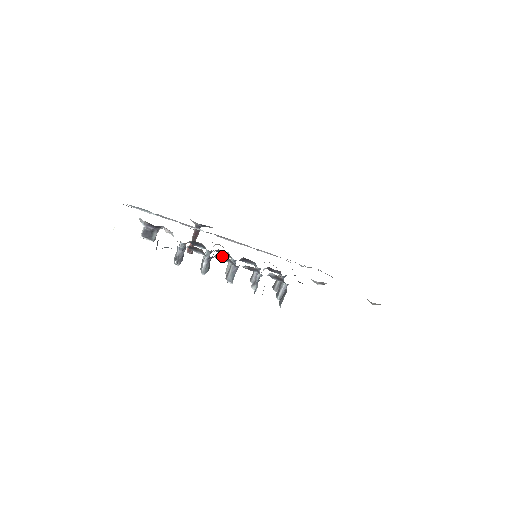
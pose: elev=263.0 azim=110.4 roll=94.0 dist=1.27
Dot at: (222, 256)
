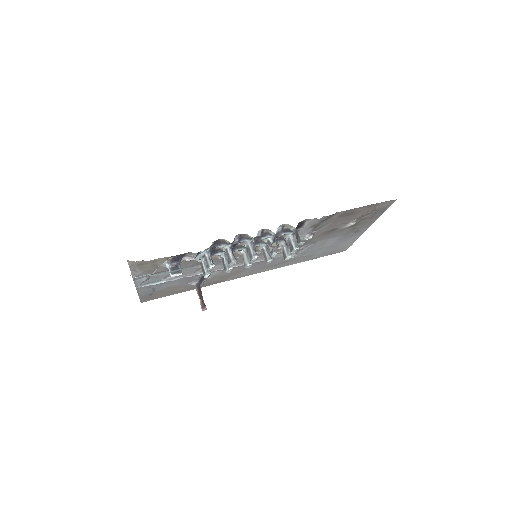
Dot at: (239, 236)
